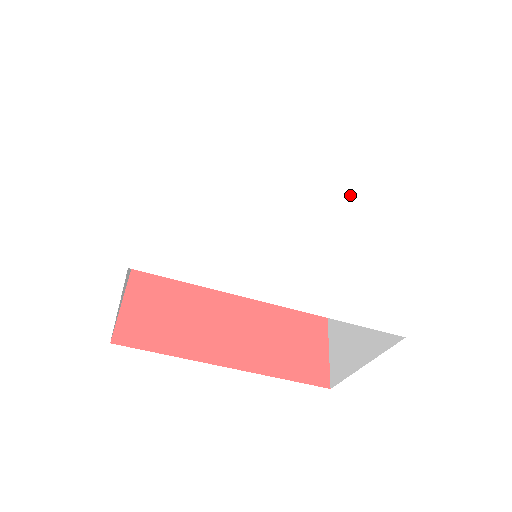
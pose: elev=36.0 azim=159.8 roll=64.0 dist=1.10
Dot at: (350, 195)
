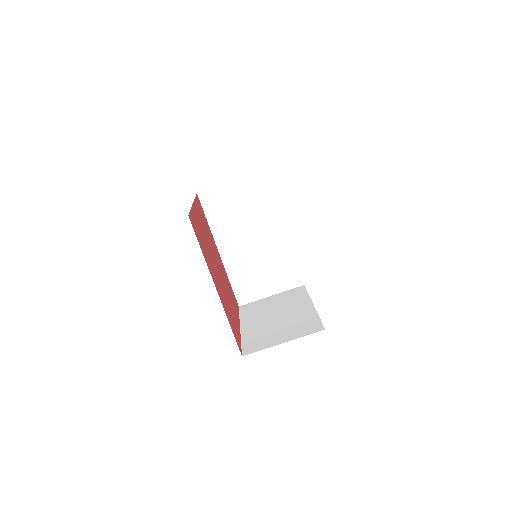
Dot at: occluded
